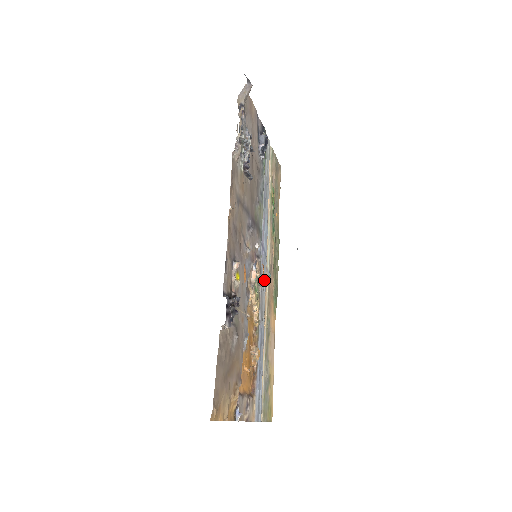
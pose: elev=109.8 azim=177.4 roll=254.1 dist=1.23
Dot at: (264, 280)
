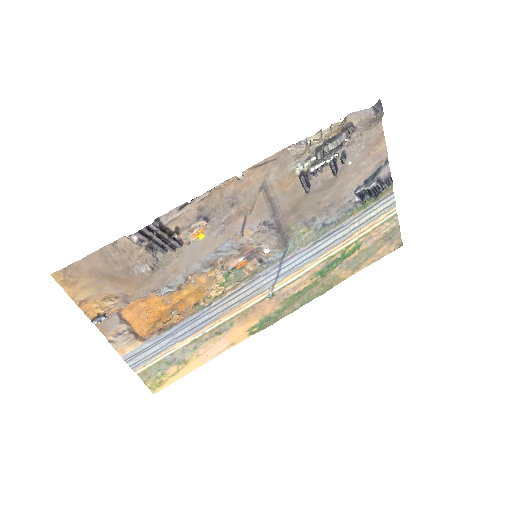
Dot at: (254, 288)
